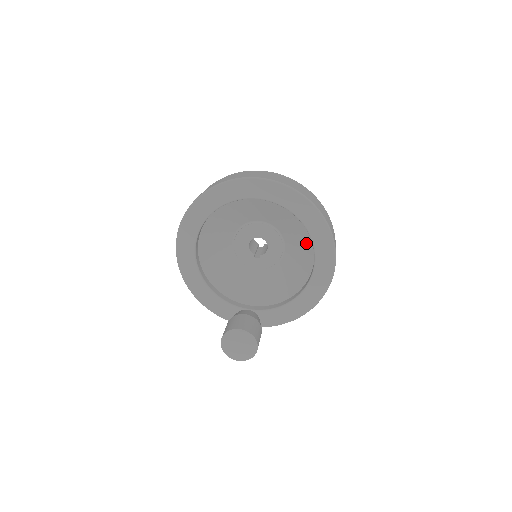
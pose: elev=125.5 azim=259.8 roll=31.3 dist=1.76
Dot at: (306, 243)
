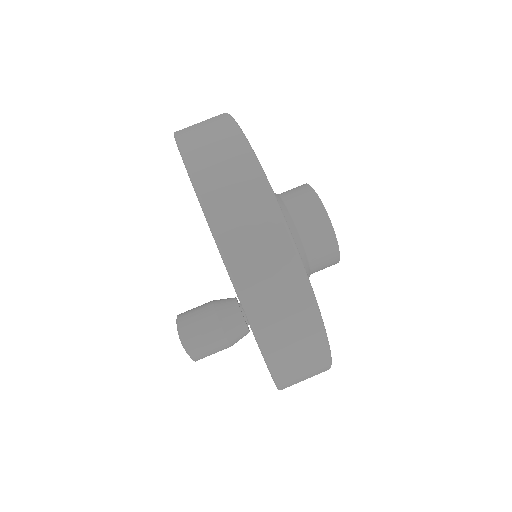
Dot at: occluded
